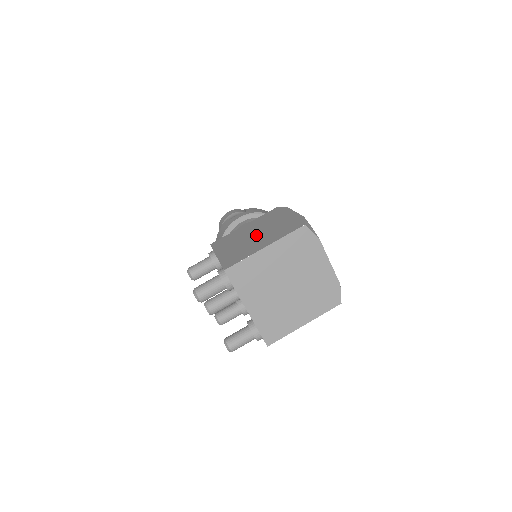
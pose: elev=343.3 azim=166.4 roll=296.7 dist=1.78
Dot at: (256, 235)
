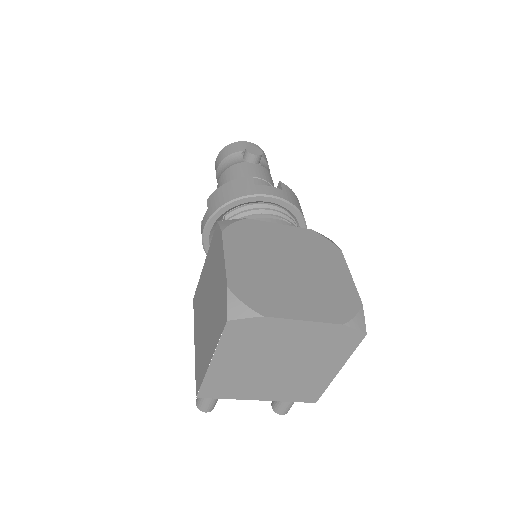
Dot at: (207, 311)
